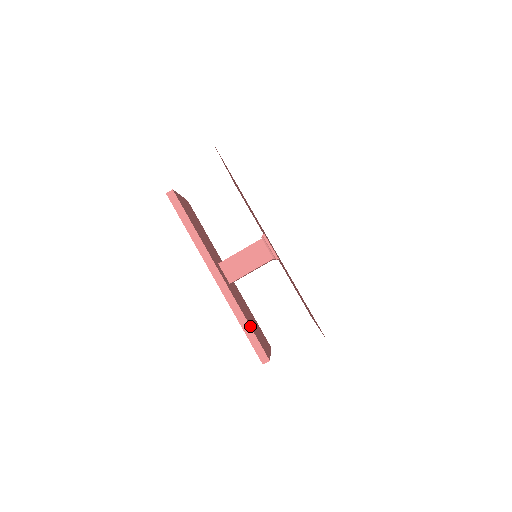
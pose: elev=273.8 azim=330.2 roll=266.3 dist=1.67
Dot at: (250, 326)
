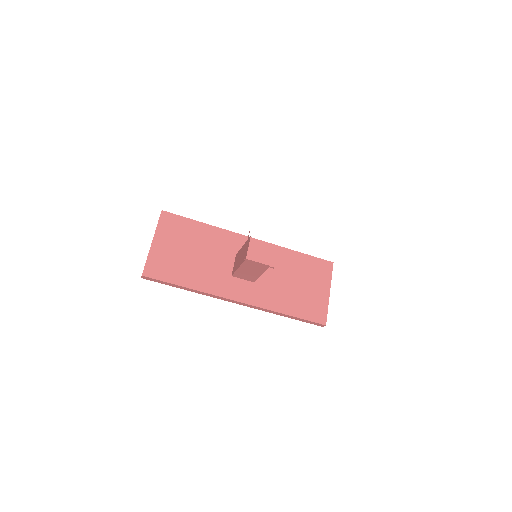
Dot at: (292, 316)
